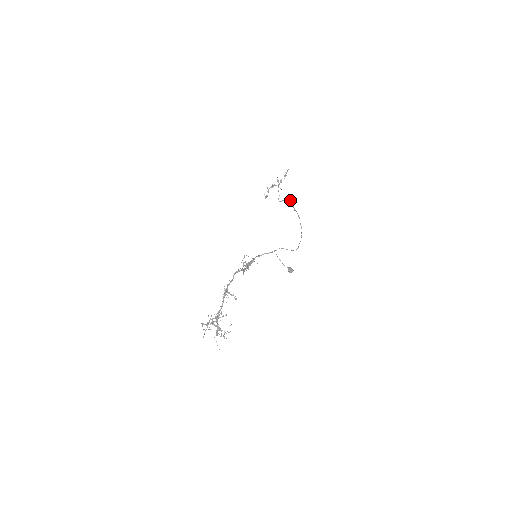
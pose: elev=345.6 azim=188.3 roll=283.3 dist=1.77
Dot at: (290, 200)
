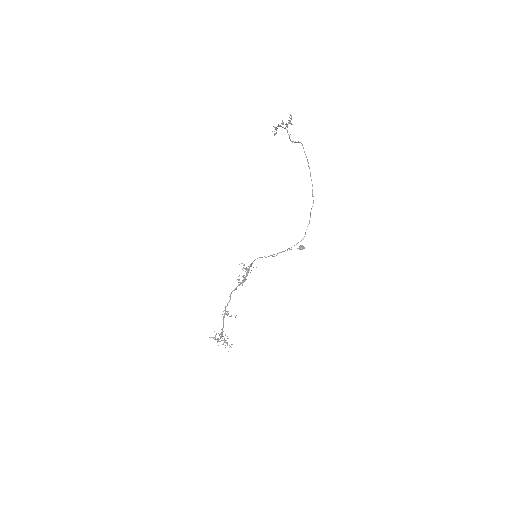
Dot at: occluded
